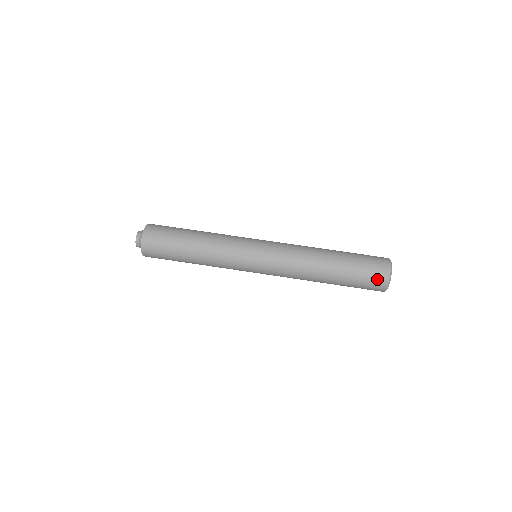
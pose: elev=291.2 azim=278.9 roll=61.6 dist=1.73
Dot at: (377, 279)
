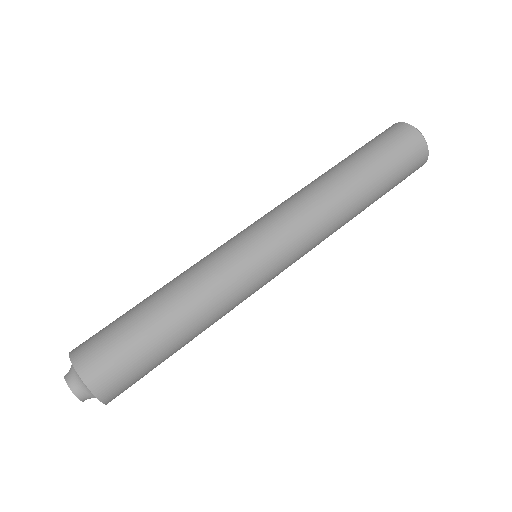
Dot at: (415, 170)
